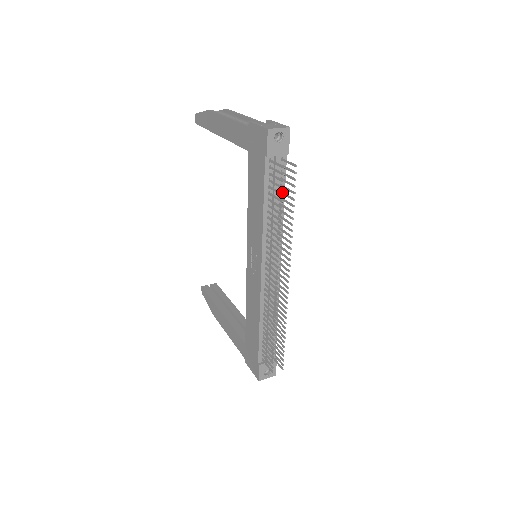
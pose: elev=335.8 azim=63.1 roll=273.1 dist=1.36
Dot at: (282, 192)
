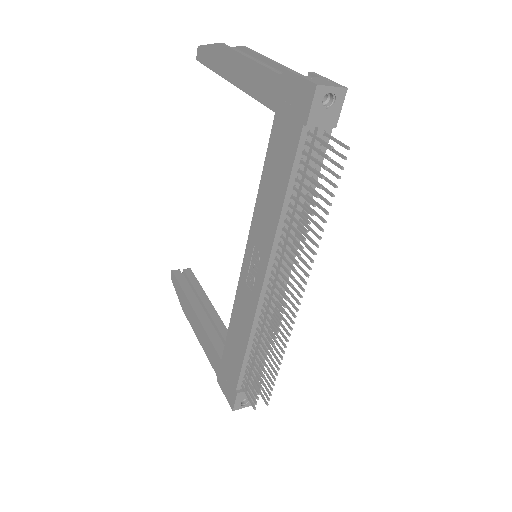
Dot at: occluded
